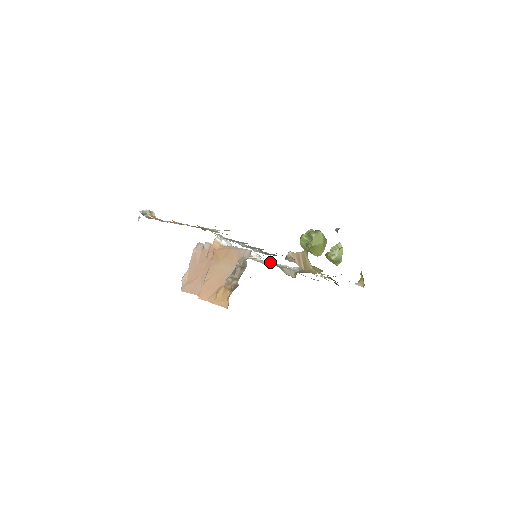
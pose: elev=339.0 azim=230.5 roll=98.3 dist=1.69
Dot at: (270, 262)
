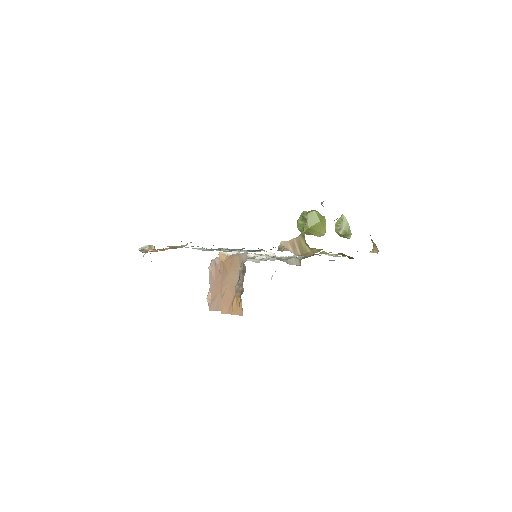
Dot at: occluded
